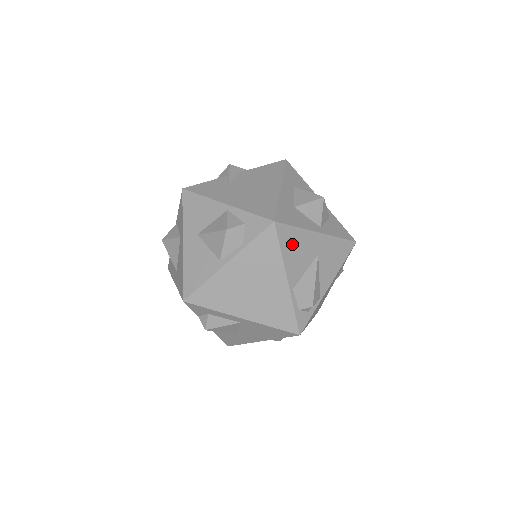
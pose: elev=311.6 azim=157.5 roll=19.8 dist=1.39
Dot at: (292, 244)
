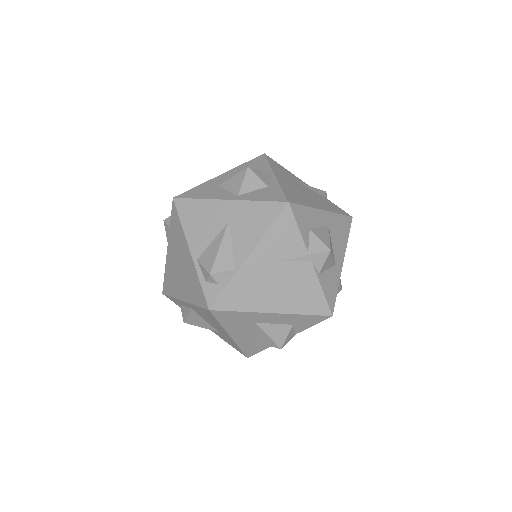
Dot at: (194, 216)
